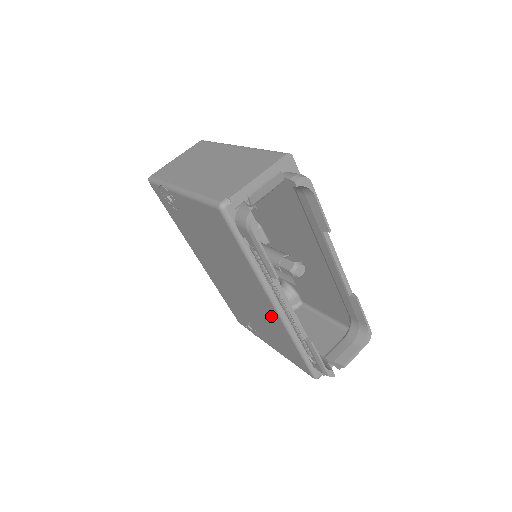
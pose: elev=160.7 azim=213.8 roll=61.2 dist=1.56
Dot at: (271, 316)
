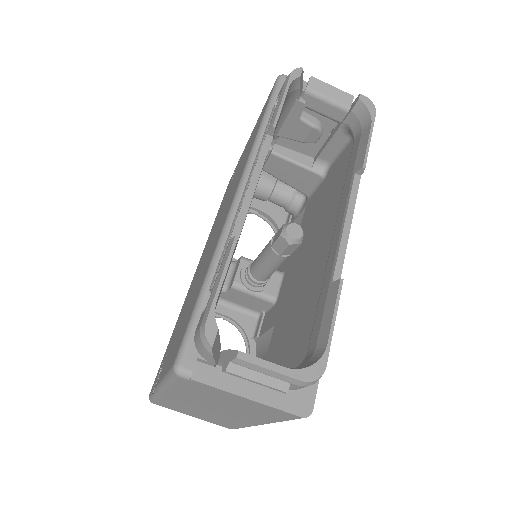
Dot at: occluded
